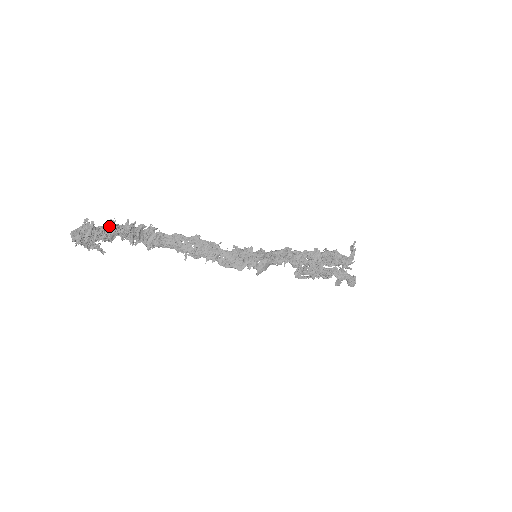
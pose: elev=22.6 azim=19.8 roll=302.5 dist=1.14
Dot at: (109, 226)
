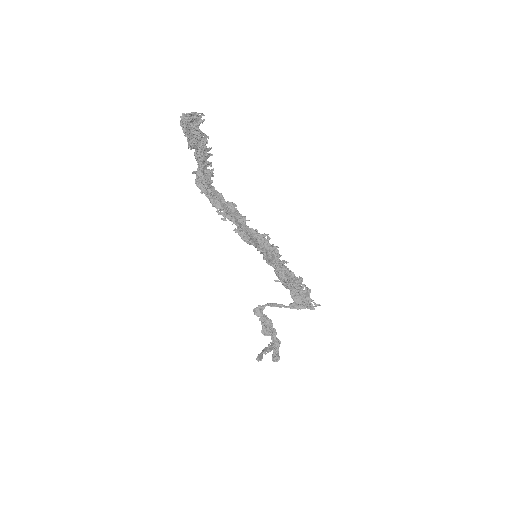
Dot at: (203, 137)
